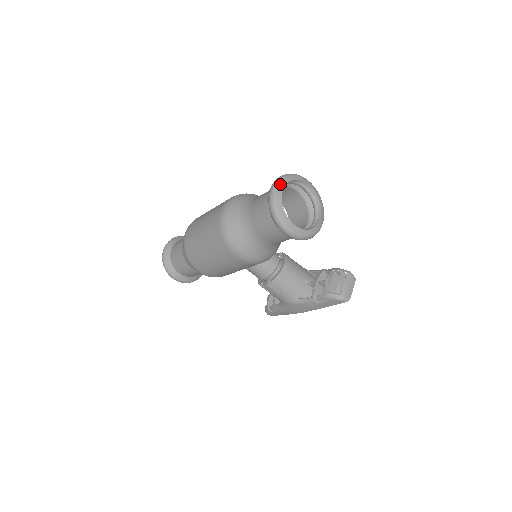
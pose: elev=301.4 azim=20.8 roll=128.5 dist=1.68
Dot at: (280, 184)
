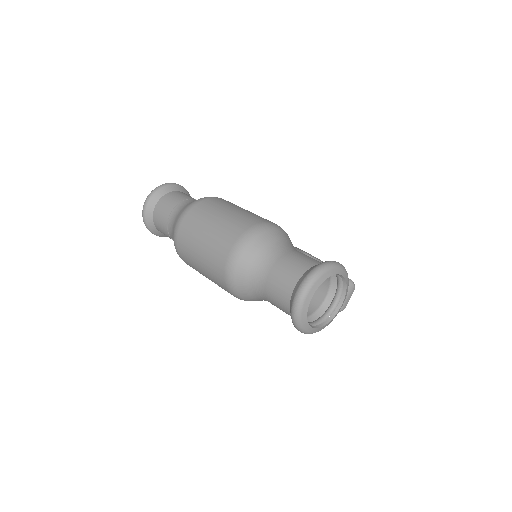
Dot at: (309, 293)
